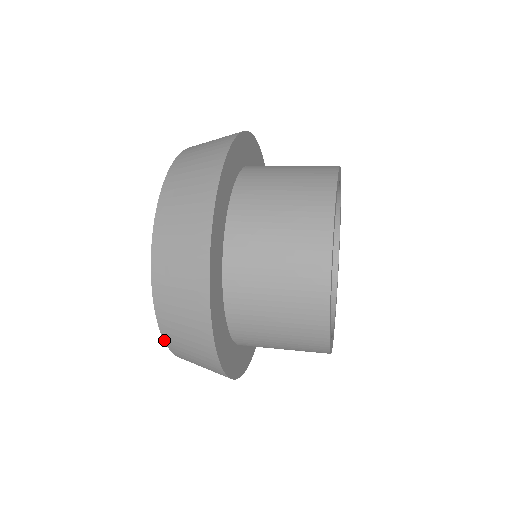
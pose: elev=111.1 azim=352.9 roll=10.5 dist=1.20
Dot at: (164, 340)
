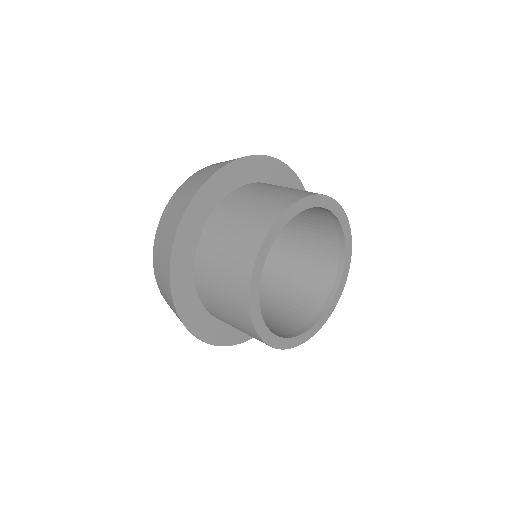
Dot at: (153, 251)
